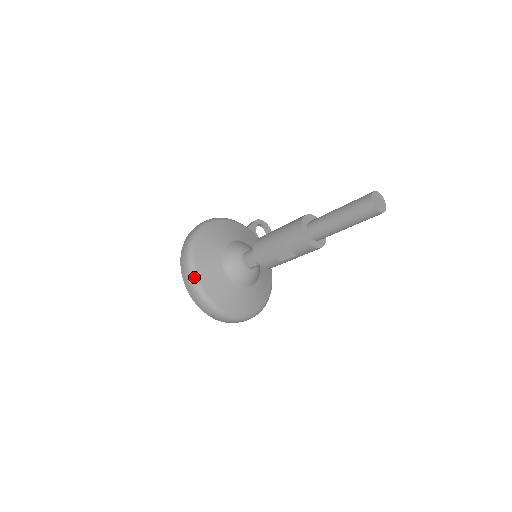
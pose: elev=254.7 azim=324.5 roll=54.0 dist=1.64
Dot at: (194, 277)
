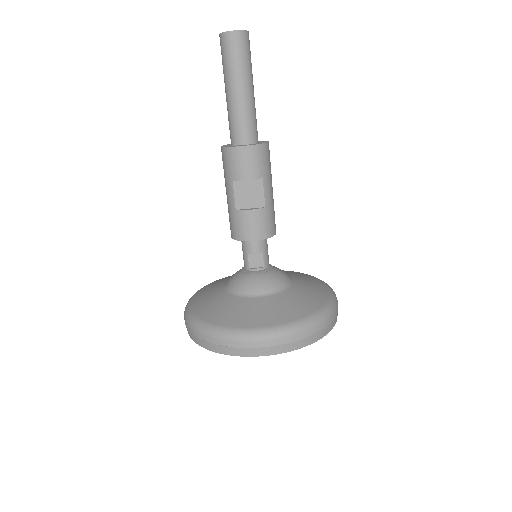
Dot at: (224, 332)
